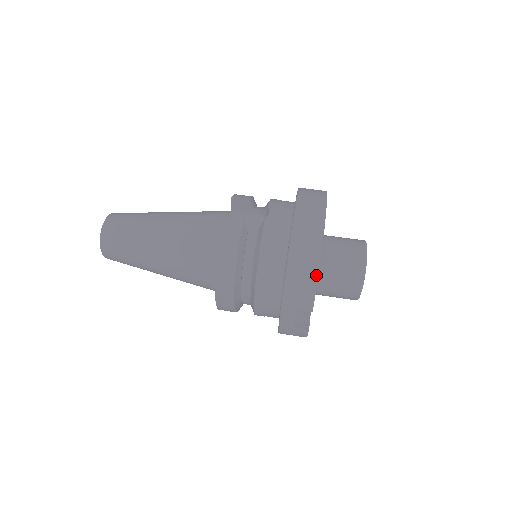
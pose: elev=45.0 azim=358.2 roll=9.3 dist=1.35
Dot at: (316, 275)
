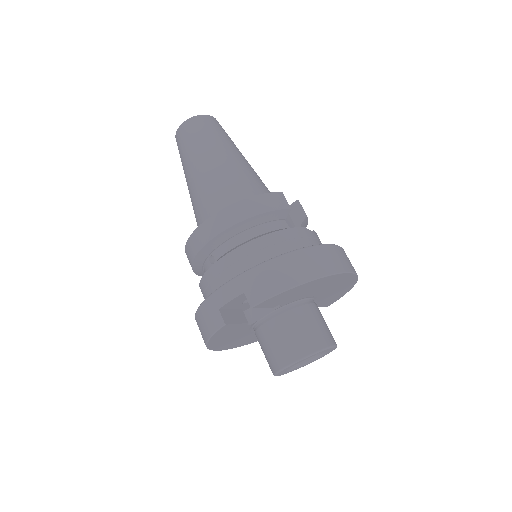
Dot at: (293, 285)
